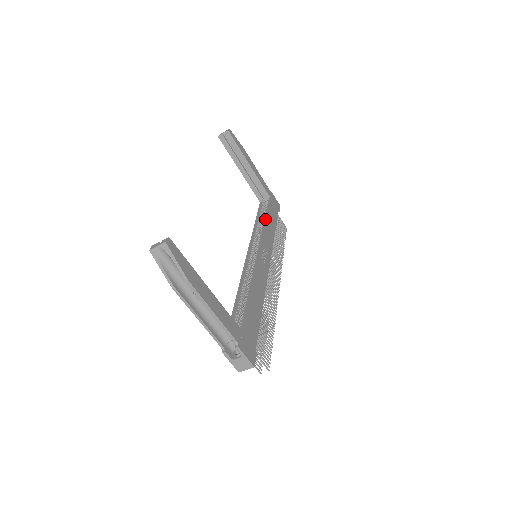
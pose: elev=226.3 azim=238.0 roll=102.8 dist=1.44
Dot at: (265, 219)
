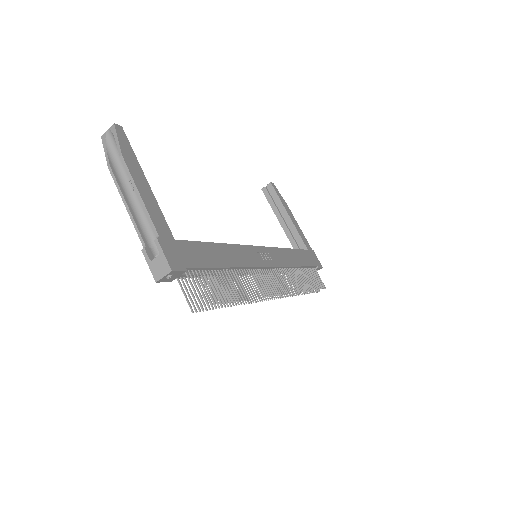
Dot at: (287, 248)
